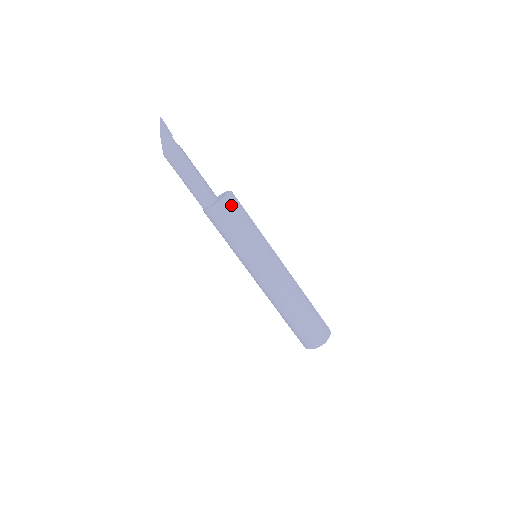
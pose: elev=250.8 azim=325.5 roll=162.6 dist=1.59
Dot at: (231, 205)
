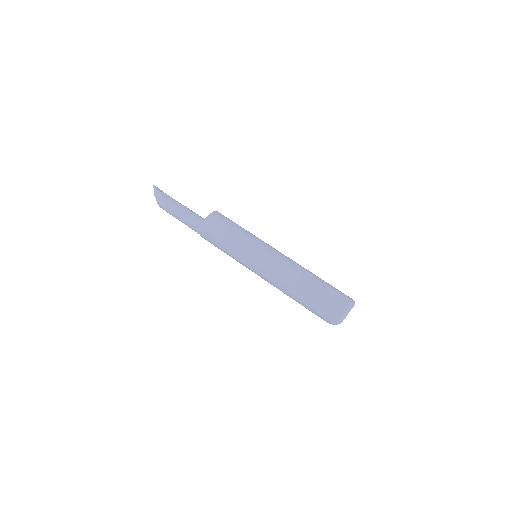
Dot at: (224, 216)
